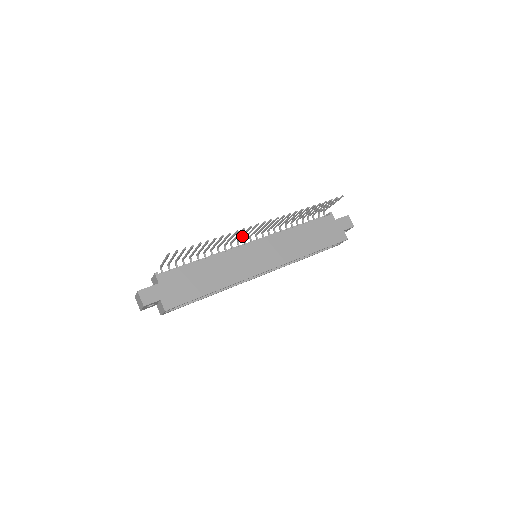
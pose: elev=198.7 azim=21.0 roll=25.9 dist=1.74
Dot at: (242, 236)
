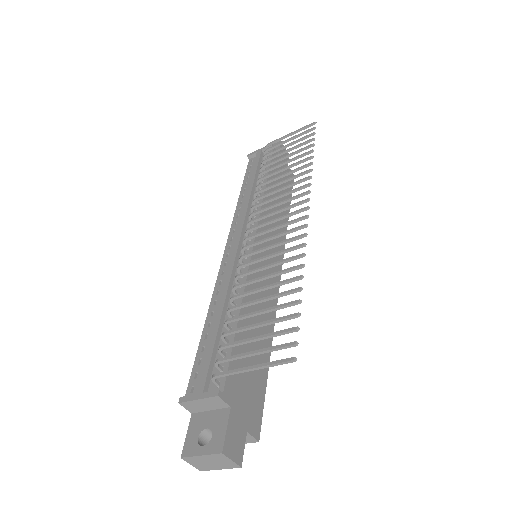
Dot at: (266, 241)
